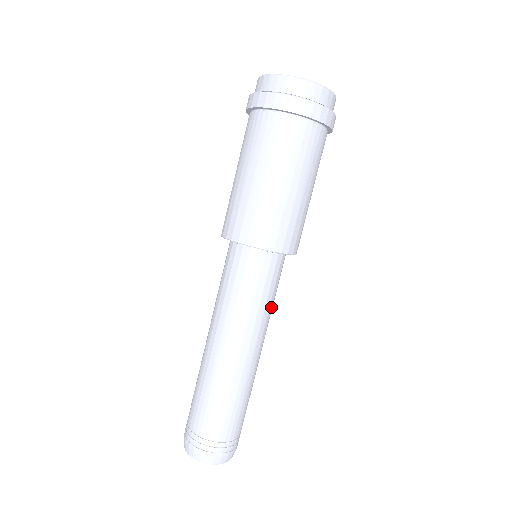
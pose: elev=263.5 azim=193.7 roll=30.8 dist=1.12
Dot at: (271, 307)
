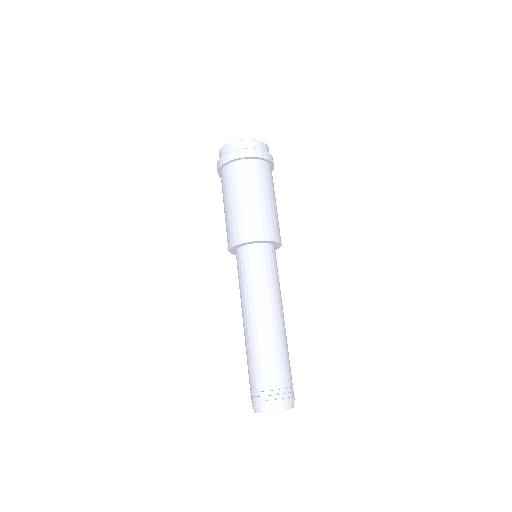
Dot at: occluded
